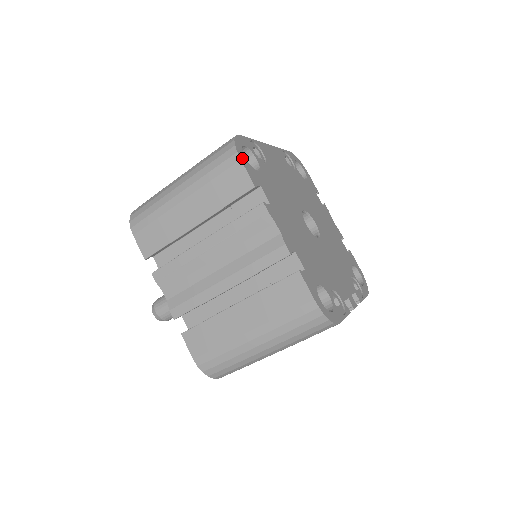
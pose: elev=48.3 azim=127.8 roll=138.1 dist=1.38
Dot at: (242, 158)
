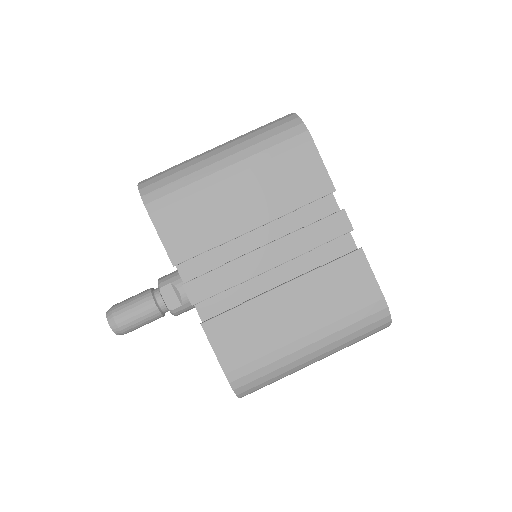
Dot at: occluded
